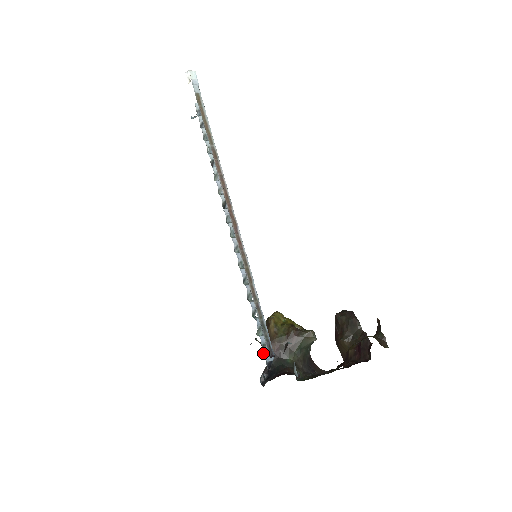
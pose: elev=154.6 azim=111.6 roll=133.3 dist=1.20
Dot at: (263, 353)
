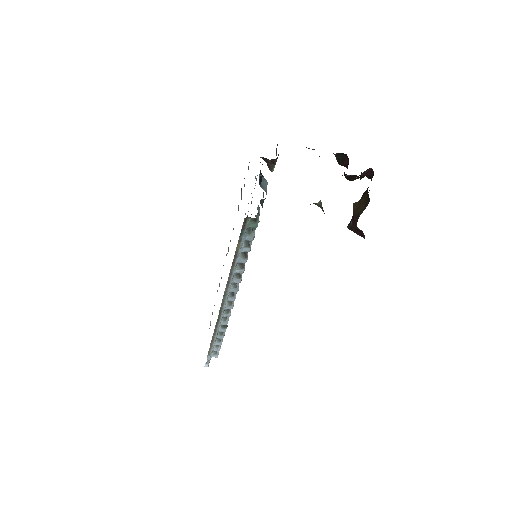
Dot at: occluded
